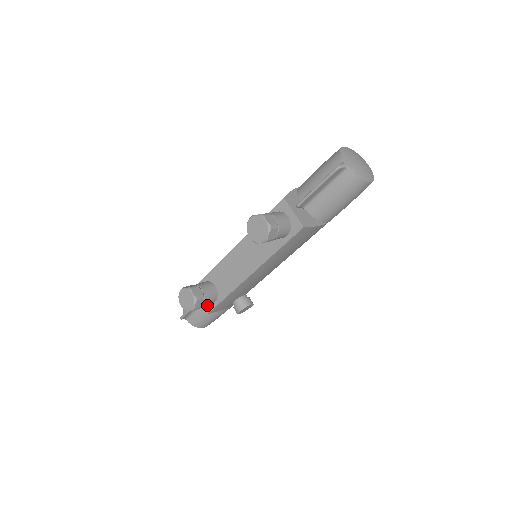
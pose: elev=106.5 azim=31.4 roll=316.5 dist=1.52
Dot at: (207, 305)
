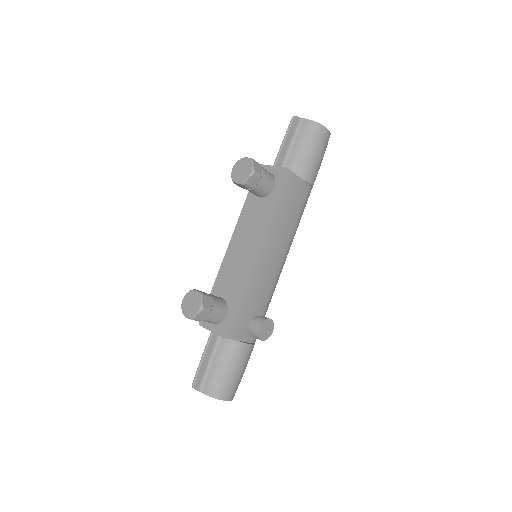
Dot at: (219, 327)
